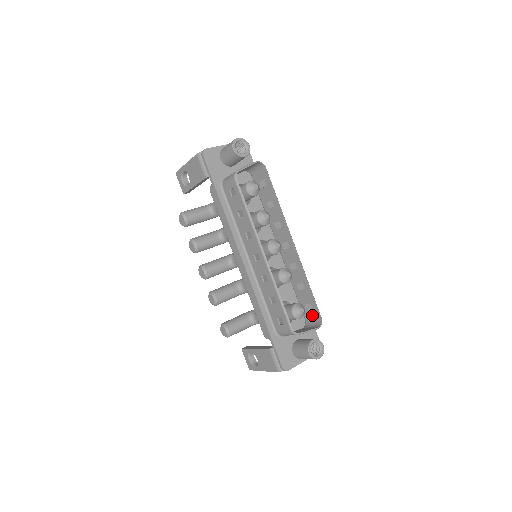
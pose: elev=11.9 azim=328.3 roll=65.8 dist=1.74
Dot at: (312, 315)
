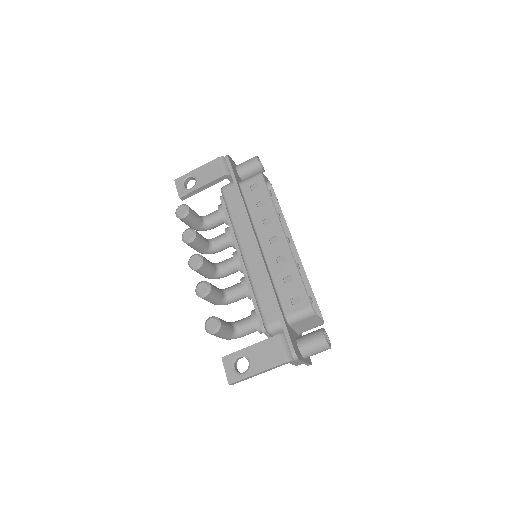
Dot at: occluded
